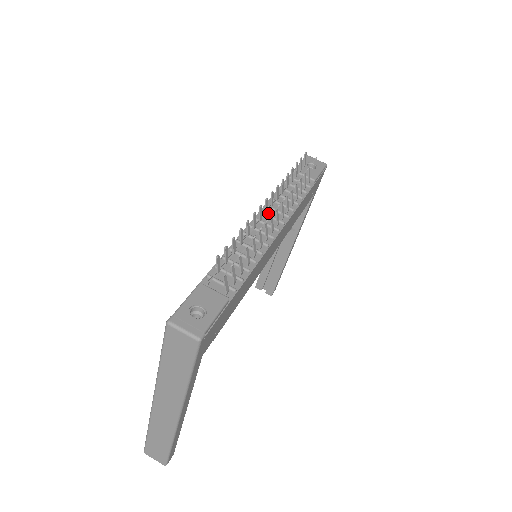
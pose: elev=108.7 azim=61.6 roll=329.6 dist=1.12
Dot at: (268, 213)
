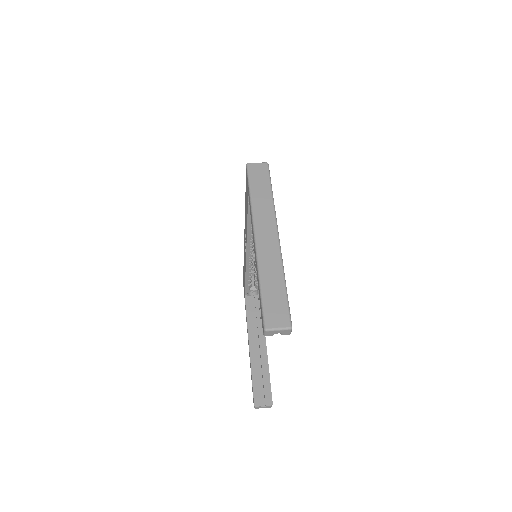
Dot at: occluded
